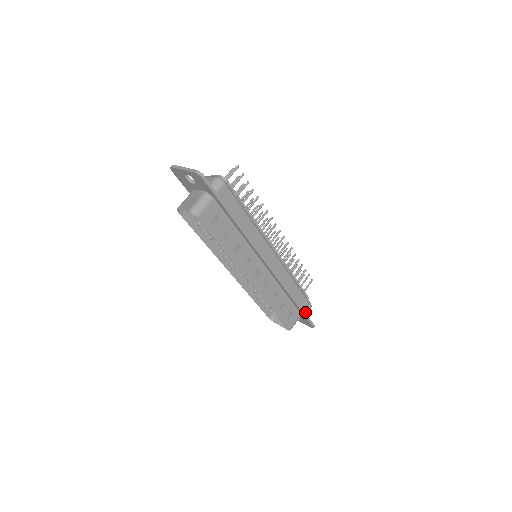
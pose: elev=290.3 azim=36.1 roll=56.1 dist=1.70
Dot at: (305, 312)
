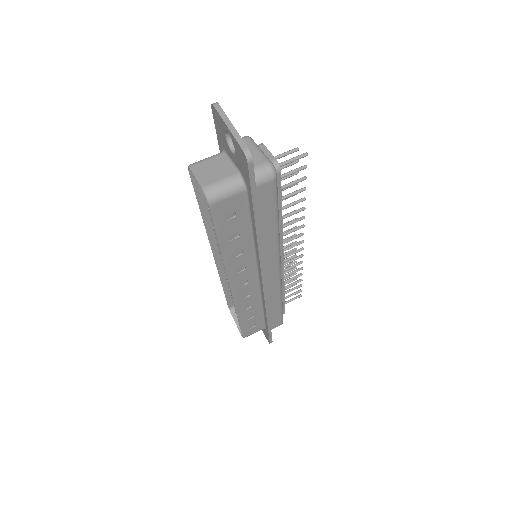
Dot at: (271, 328)
